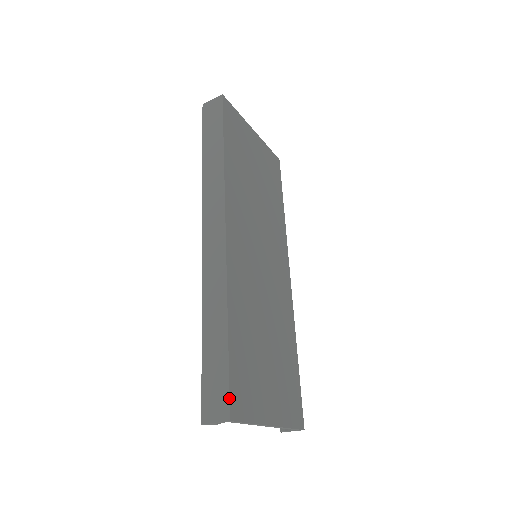
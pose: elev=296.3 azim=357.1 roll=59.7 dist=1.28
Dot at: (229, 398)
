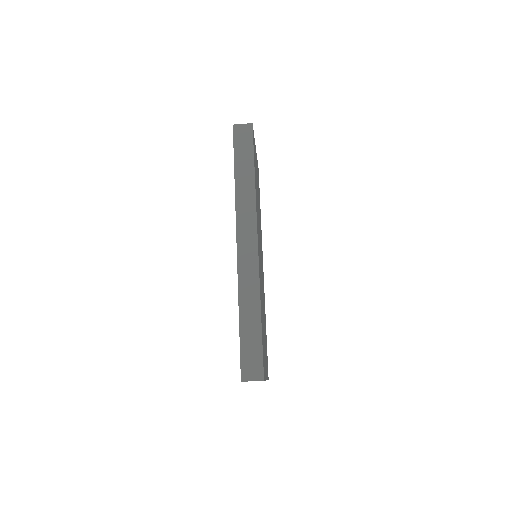
Dot at: (263, 366)
